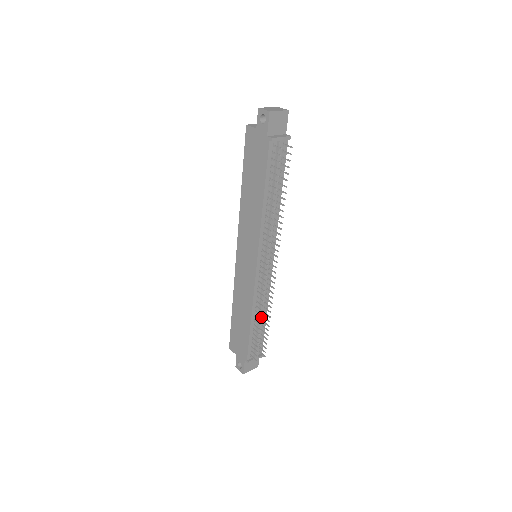
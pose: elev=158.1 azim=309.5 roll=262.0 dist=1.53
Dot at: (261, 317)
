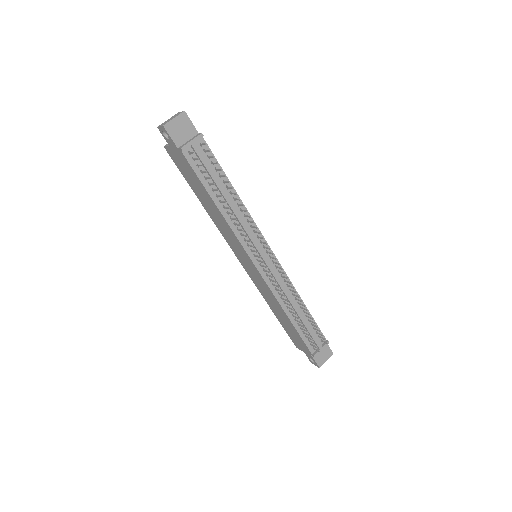
Dot at: (297, 310)
